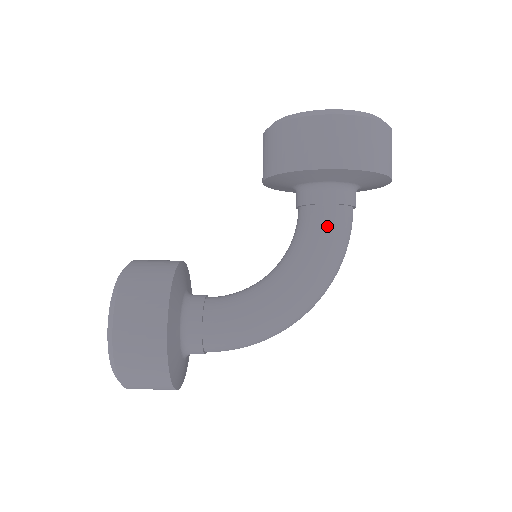
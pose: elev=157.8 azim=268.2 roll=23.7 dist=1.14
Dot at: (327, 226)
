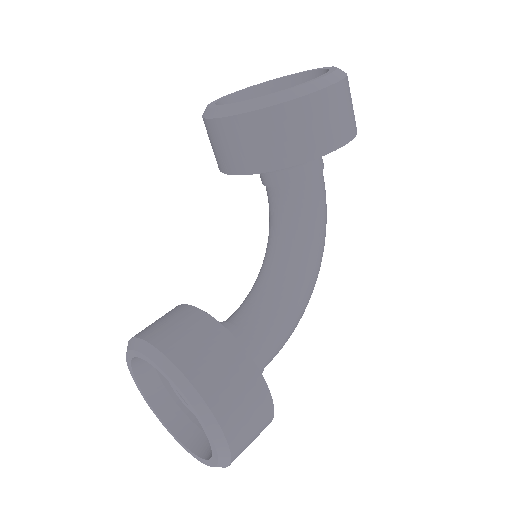
Dot at: (319, 197)
